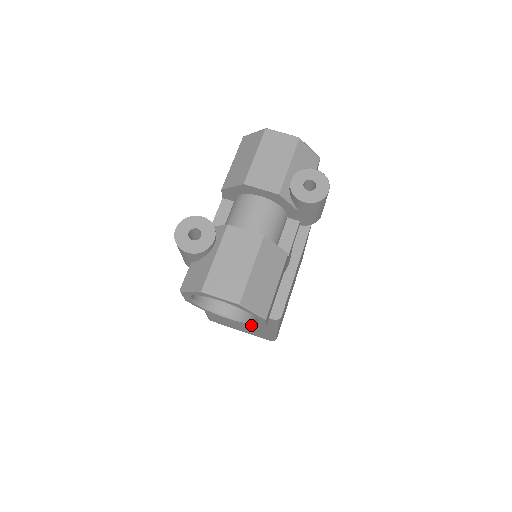
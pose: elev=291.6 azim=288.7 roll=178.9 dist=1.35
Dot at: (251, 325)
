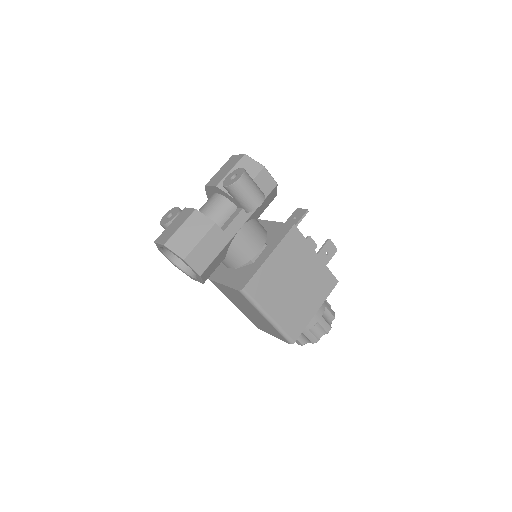
Dot at: (201, 279)
